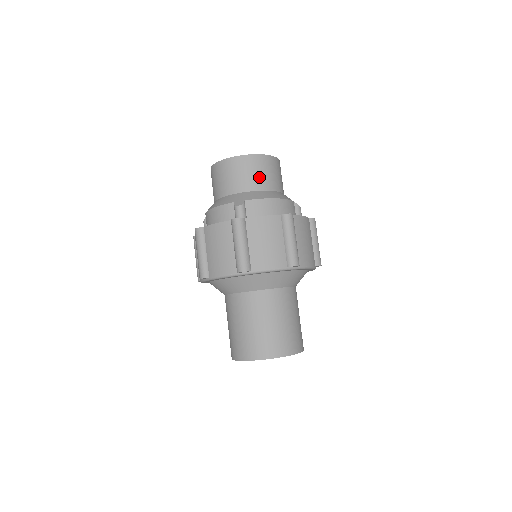
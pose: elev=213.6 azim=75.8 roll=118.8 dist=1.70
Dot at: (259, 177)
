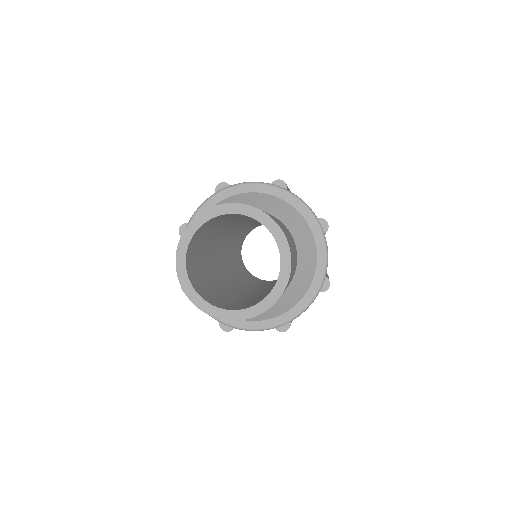
Dot at: occluded
